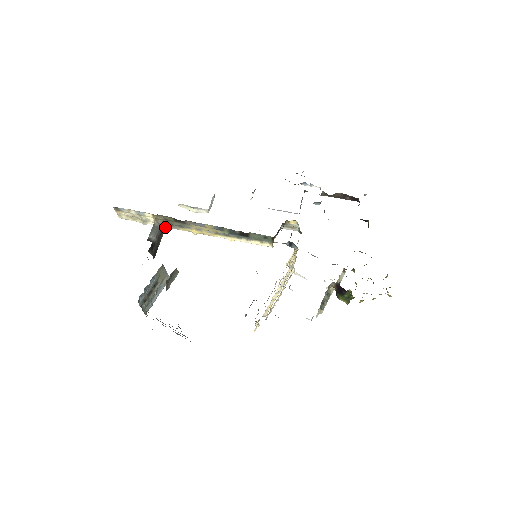
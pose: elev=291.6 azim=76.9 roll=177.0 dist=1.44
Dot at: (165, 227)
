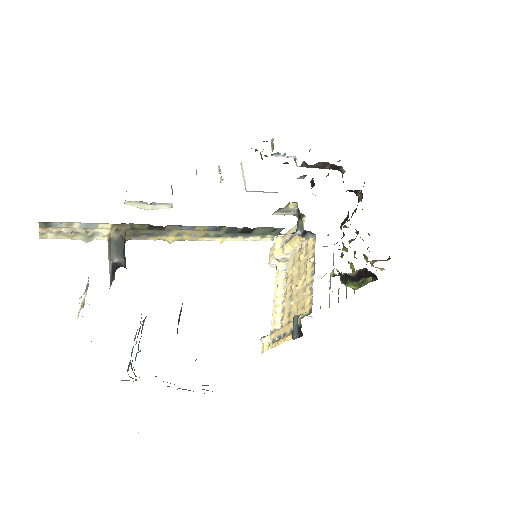
Dot at: (125, 240)
